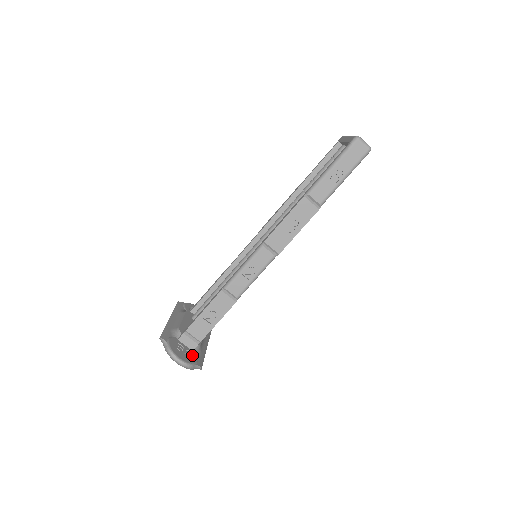
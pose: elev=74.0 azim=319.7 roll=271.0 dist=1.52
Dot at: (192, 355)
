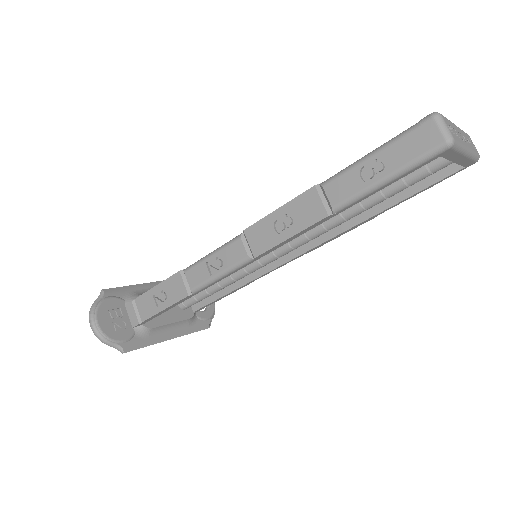
Dot at: (124, 331)
